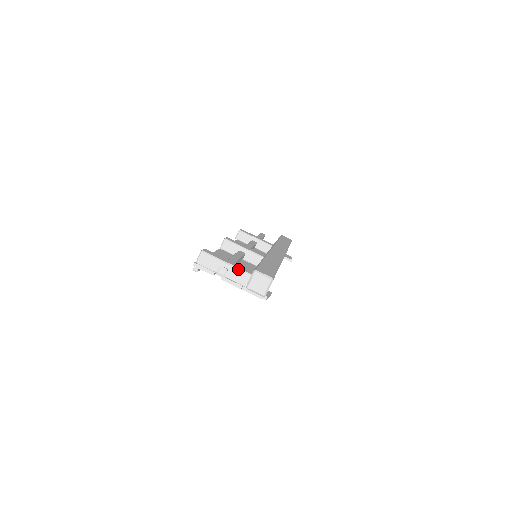
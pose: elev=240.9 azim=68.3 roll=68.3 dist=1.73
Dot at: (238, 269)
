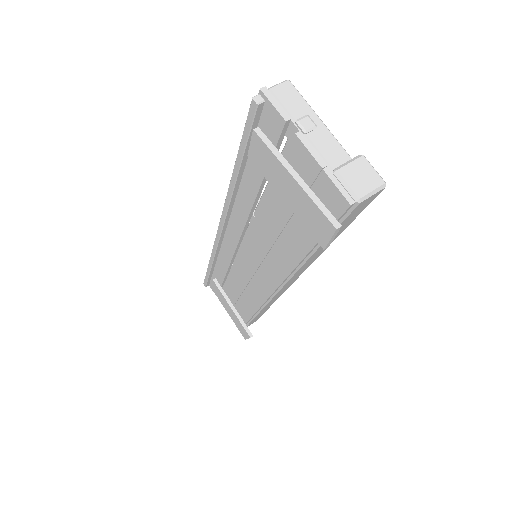
Dot at: occluded
